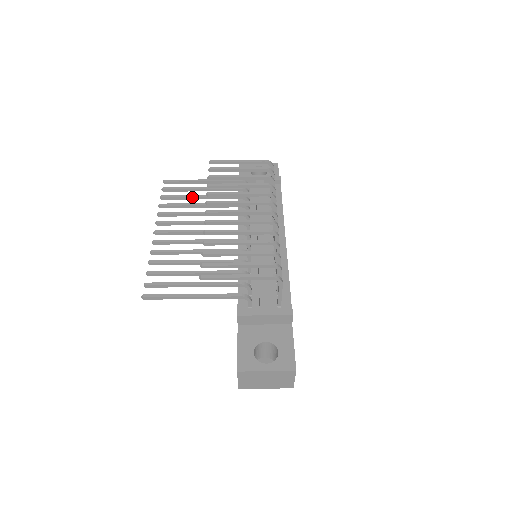
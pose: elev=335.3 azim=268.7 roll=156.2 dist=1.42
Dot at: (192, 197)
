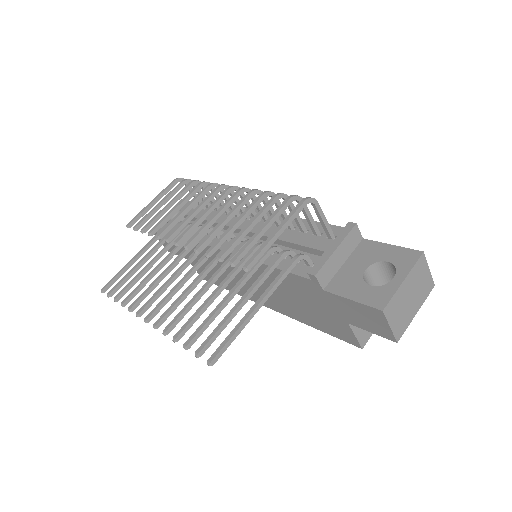
Dot at: (144, 270)
